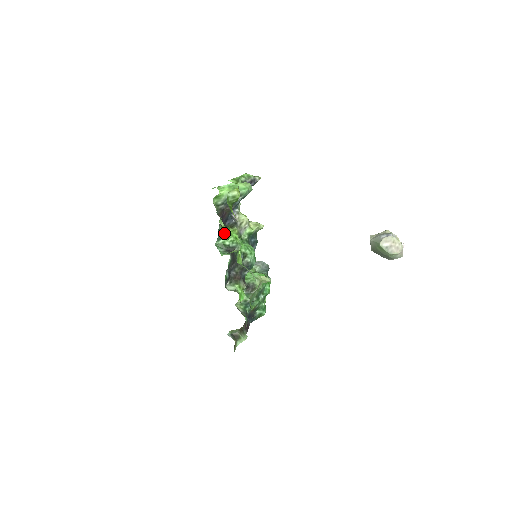
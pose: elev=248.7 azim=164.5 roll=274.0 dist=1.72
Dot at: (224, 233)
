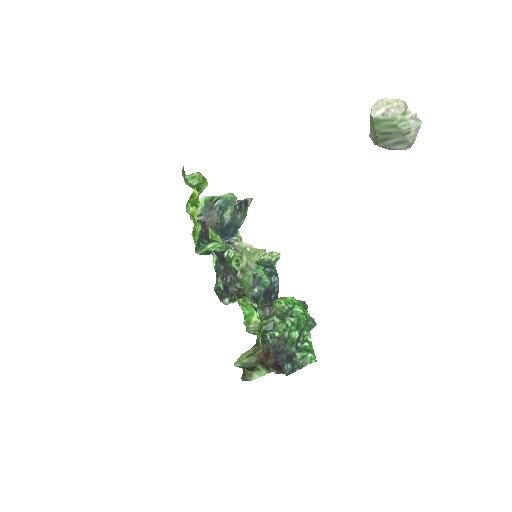
Dot at: occluded
